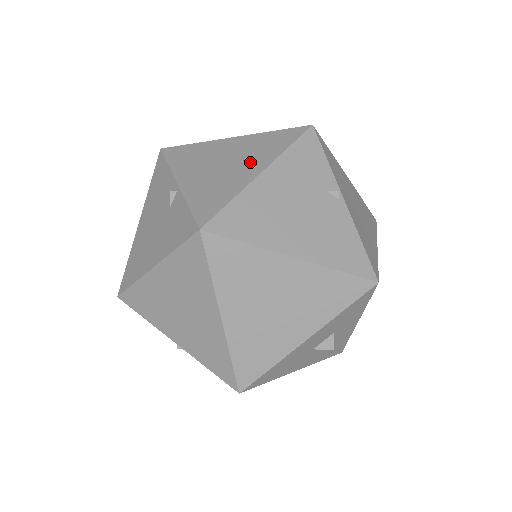
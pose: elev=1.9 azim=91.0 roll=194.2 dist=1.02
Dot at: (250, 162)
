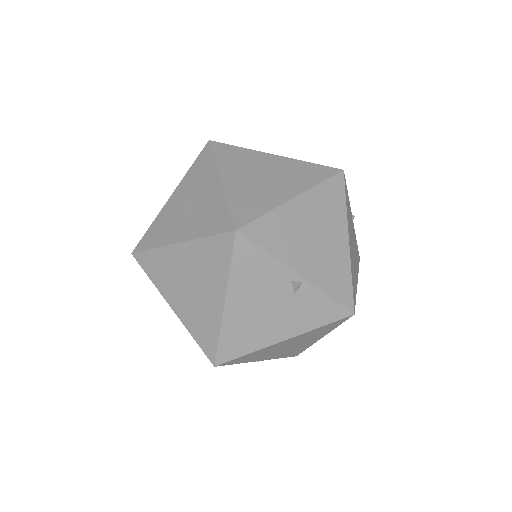
Dot at: (334, 231)
